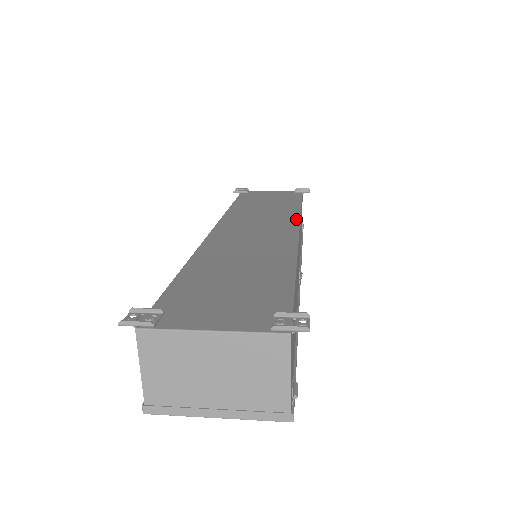
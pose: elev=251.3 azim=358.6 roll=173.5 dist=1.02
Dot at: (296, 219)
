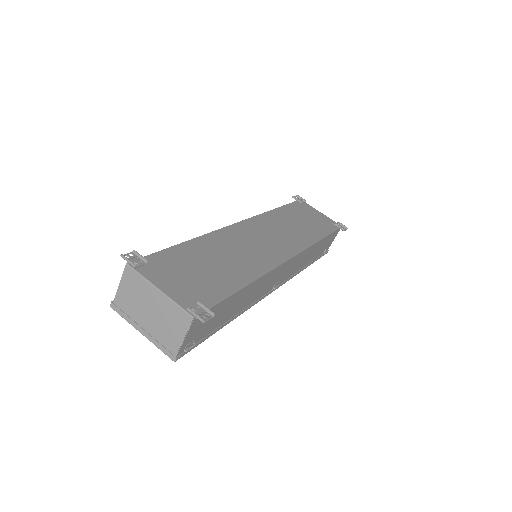
Dot at: (301, 248)
